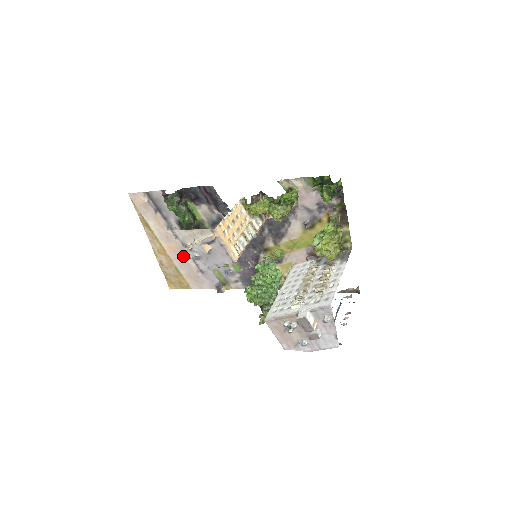
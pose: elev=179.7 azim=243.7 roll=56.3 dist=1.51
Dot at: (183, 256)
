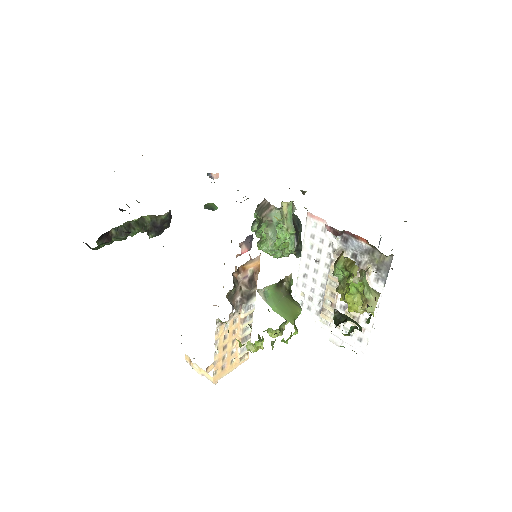
Dot at: occluded
